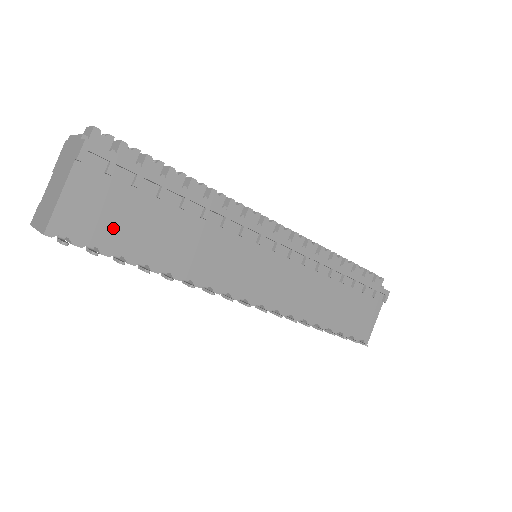
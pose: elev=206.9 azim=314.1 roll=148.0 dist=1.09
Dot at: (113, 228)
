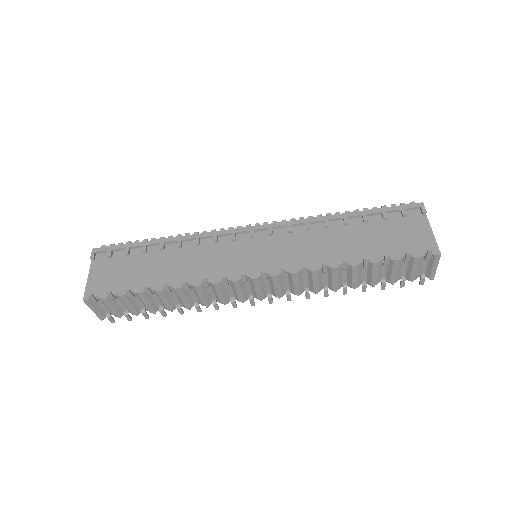
Dot at: (122, 280)
